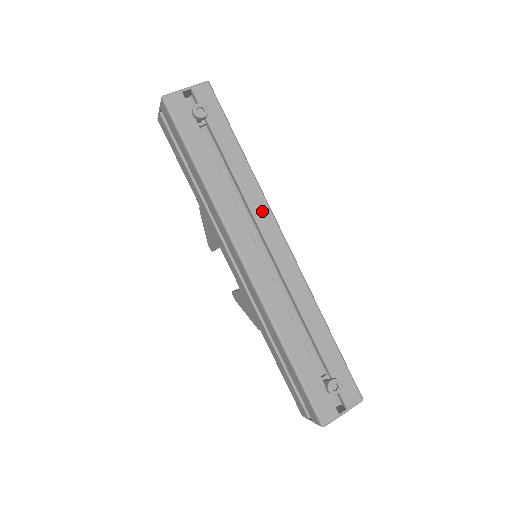
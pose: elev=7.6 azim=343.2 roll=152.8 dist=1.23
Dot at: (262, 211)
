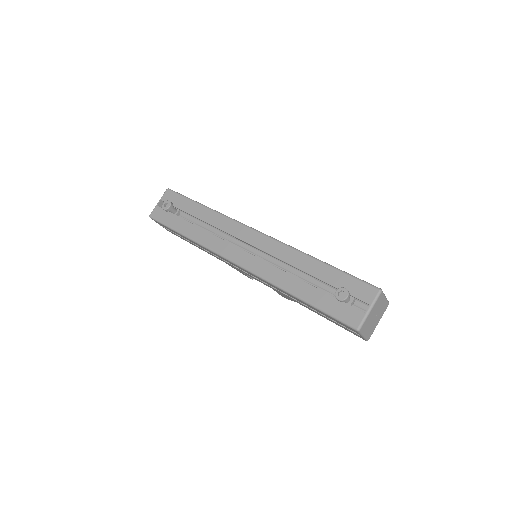
Dot at: (231, 226)
